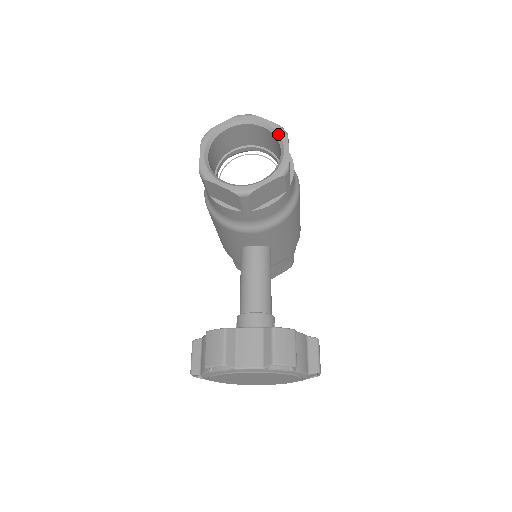
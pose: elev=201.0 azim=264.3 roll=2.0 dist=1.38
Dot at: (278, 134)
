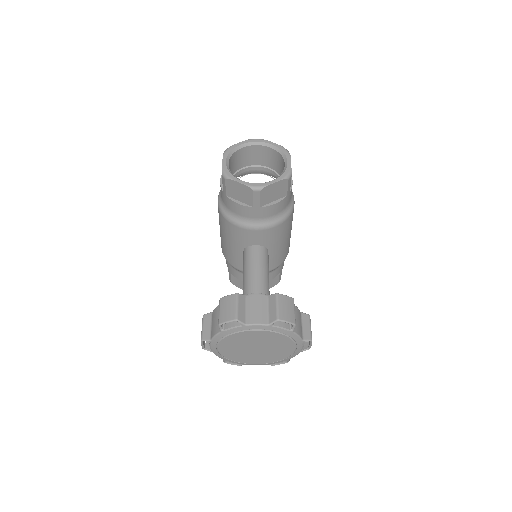
Dot at: (283, 152)
